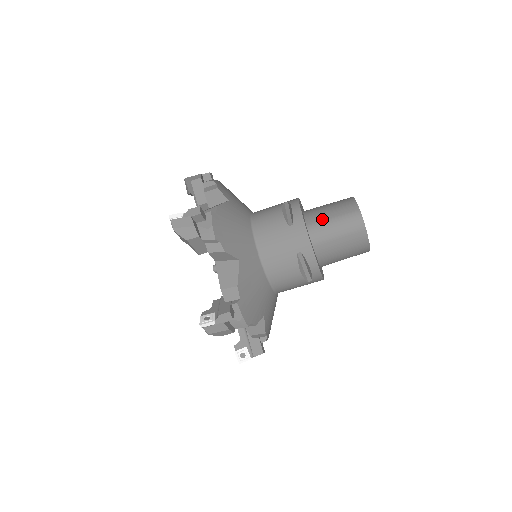
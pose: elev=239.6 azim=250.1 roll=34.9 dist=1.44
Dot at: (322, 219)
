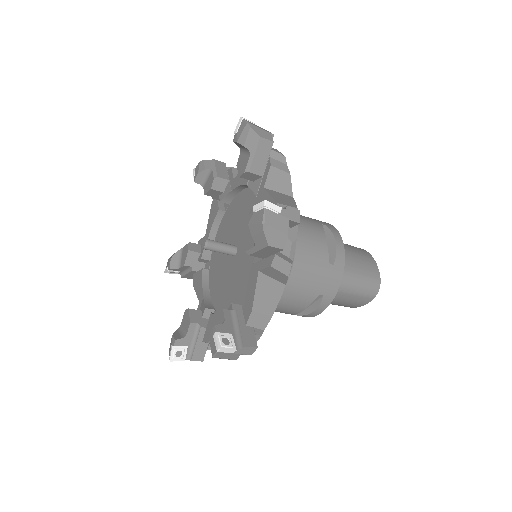
Dot at: (350, 268)
